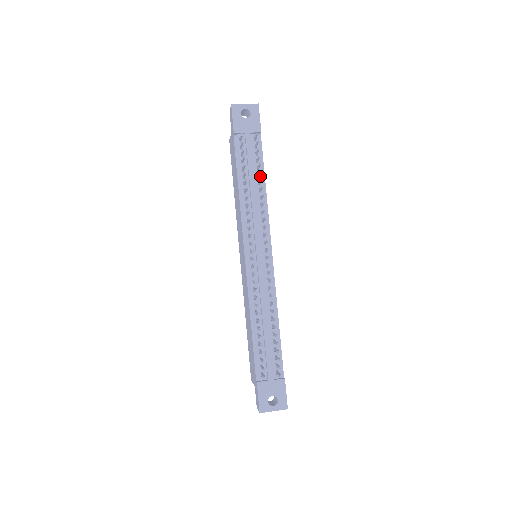
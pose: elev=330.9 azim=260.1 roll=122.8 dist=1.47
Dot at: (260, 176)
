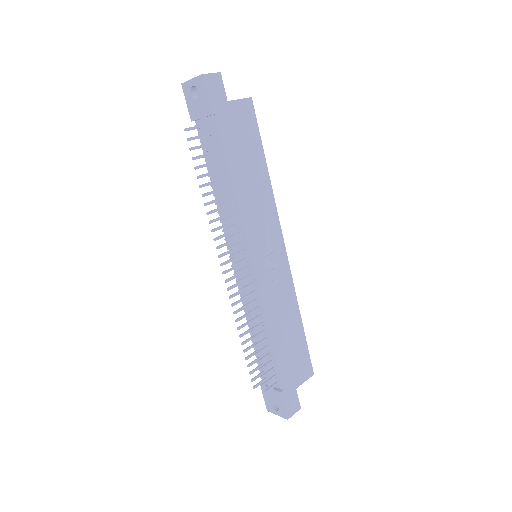
Dot at: (226, 171)
